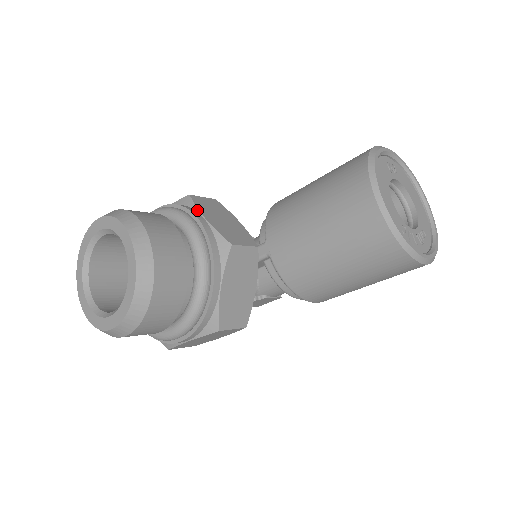
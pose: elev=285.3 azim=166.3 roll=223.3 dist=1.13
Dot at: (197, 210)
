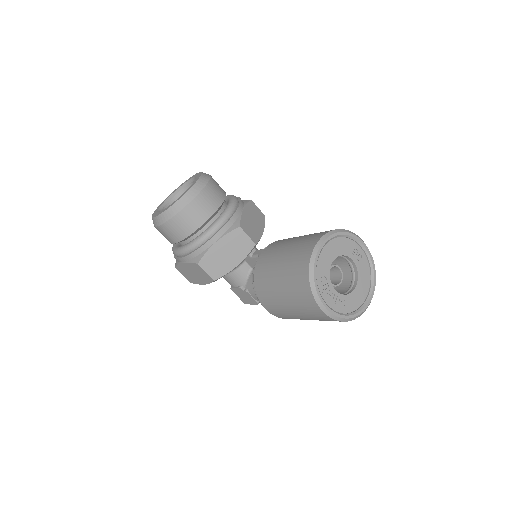
Dot at: (245, 205)
